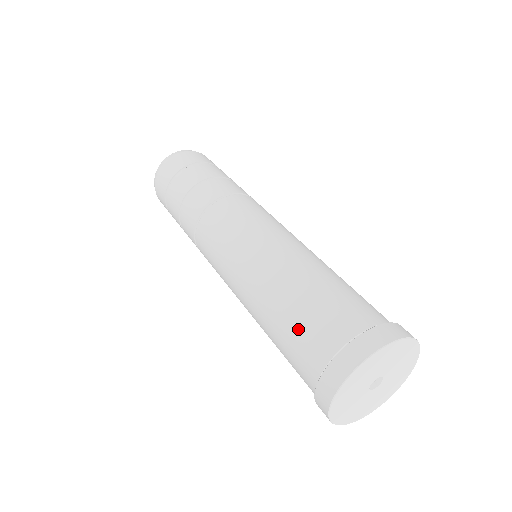
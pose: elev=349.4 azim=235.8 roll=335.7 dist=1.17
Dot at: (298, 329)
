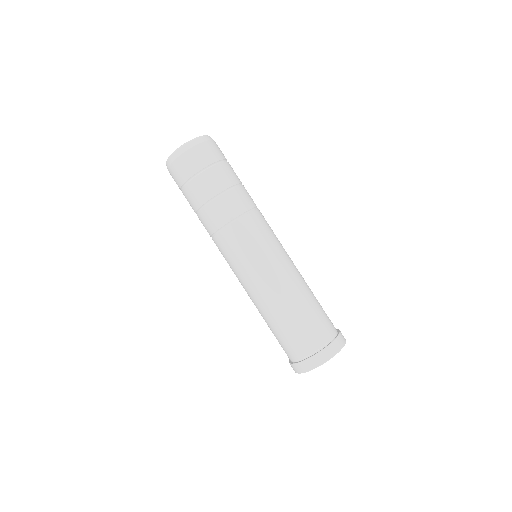
Dot at: (309, 323)
